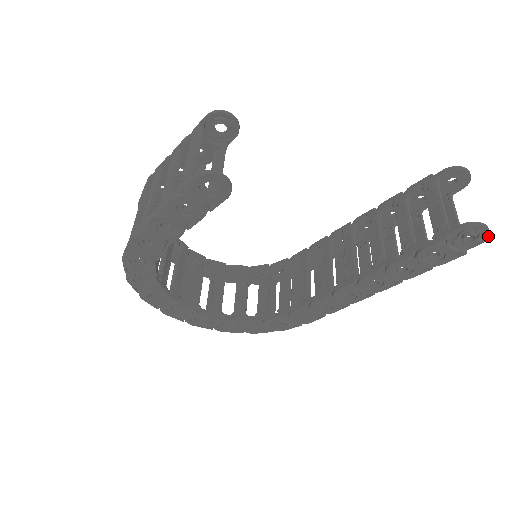
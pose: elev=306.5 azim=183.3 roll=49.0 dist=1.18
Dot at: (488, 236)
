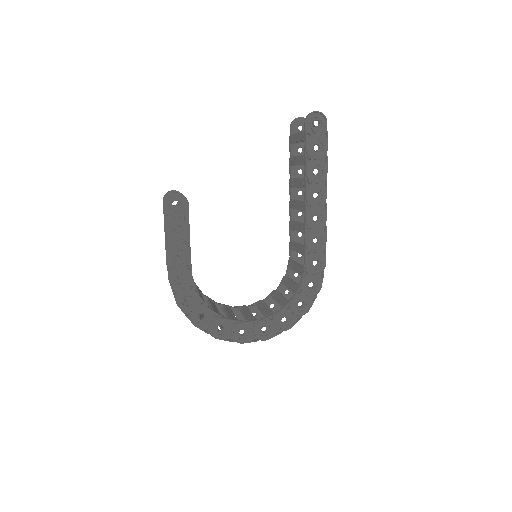
Dot at: (323, 115)
